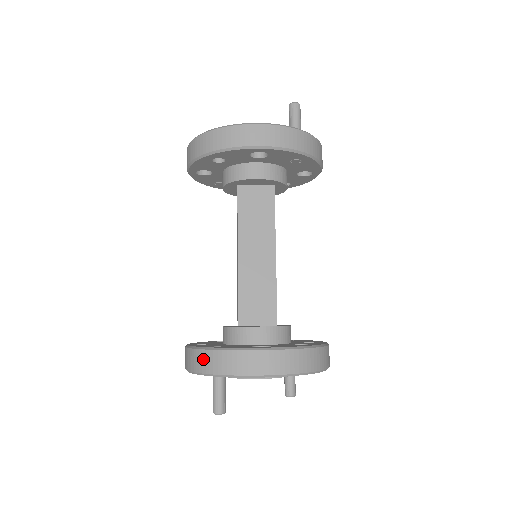
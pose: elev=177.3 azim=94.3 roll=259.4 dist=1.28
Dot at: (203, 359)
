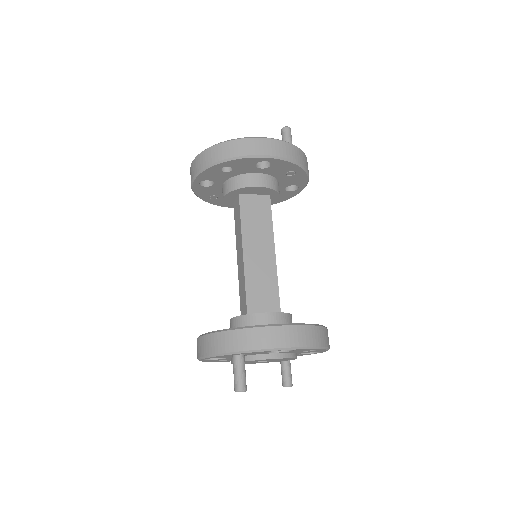
Dot at: (226, 339)
